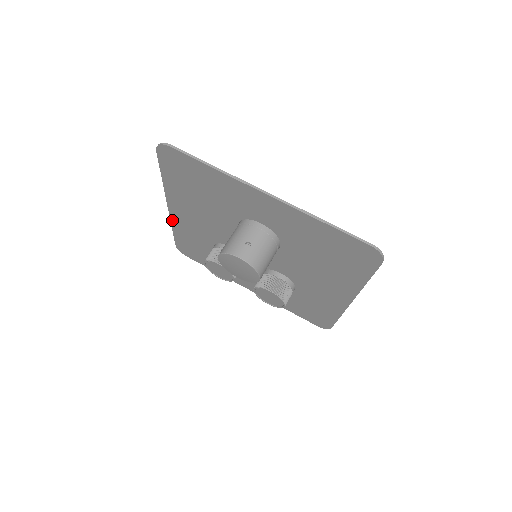
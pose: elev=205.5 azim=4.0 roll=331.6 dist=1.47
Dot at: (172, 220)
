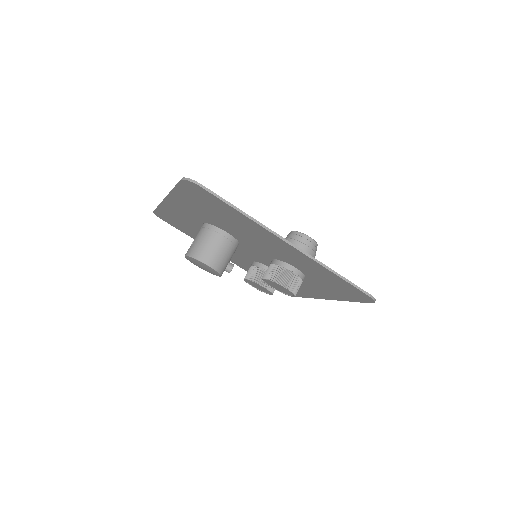
Dot at: (240, 267)
